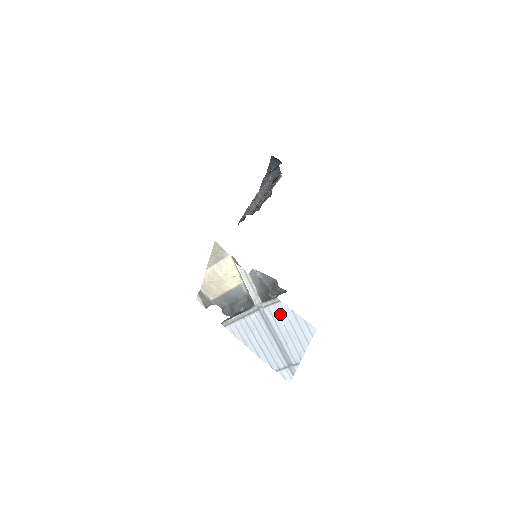
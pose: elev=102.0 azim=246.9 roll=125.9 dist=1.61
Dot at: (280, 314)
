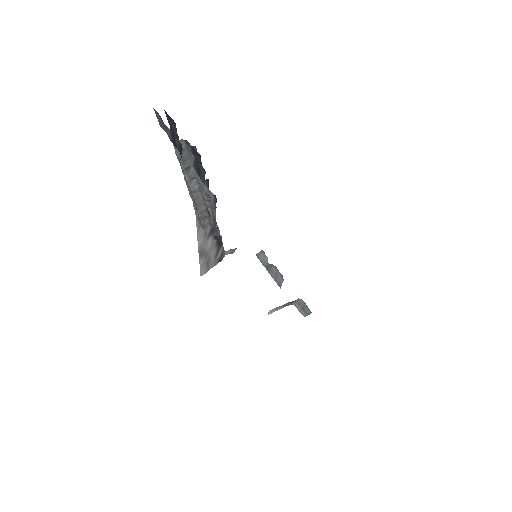
Dot at: occluded
